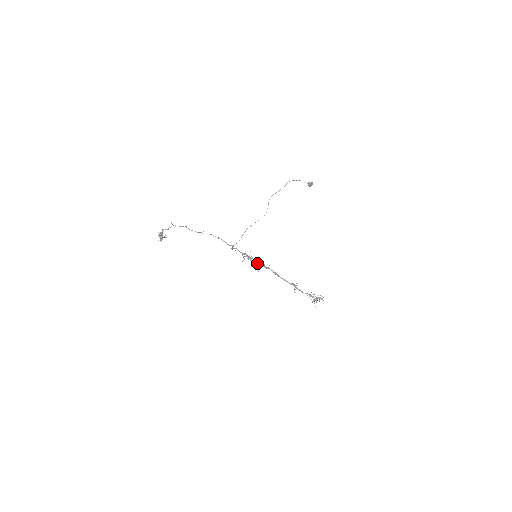
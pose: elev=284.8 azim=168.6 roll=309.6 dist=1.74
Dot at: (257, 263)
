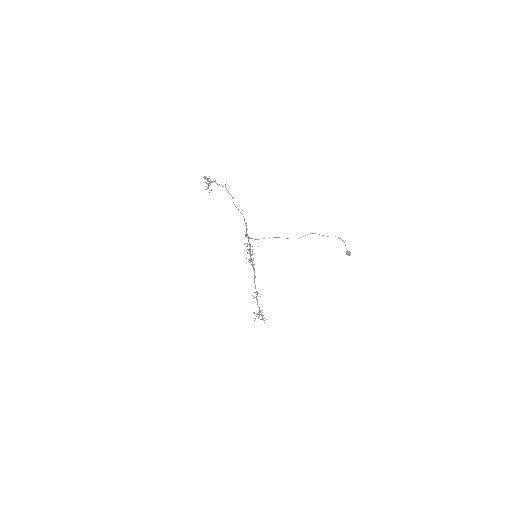
Dot at: (251, 259)
